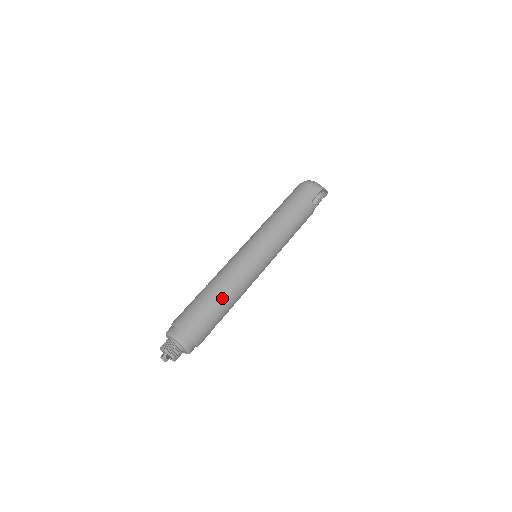
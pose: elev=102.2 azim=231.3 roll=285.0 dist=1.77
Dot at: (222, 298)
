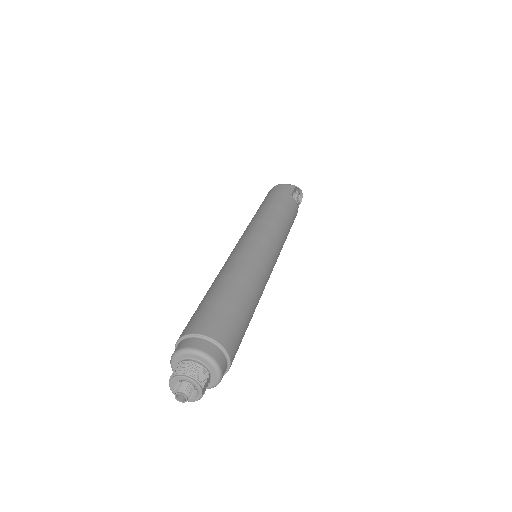
Dot at: (238, 289)
